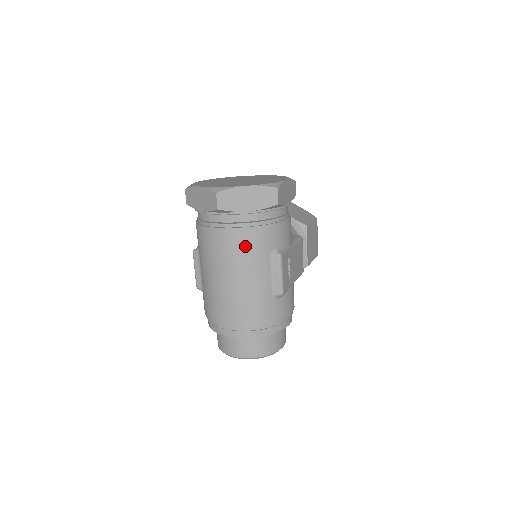
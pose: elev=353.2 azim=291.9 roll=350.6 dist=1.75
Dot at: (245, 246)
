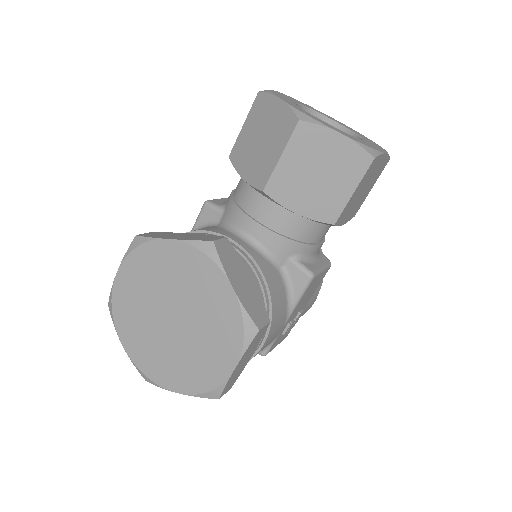
Dot at: occluded
